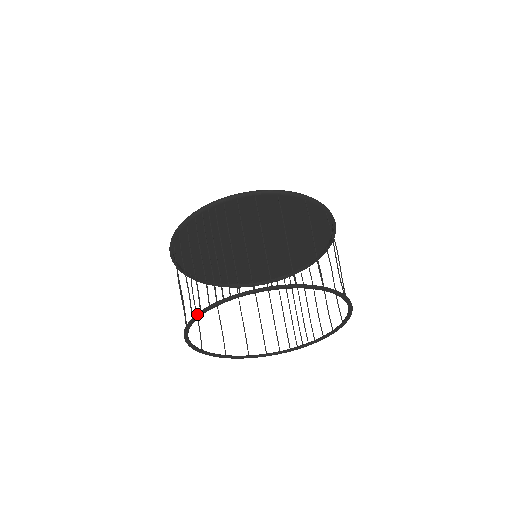
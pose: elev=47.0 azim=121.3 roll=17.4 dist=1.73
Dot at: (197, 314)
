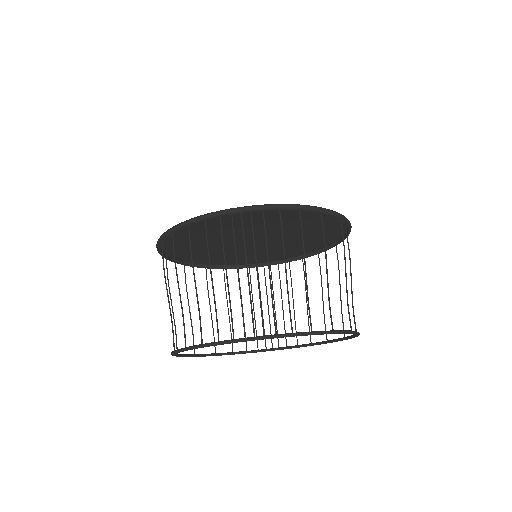
Dot at: (215, 344)
